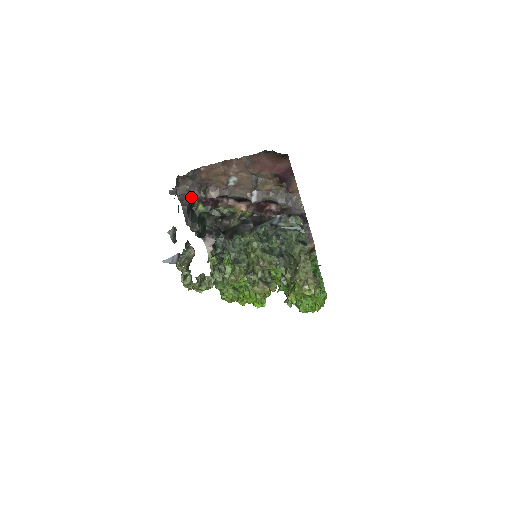
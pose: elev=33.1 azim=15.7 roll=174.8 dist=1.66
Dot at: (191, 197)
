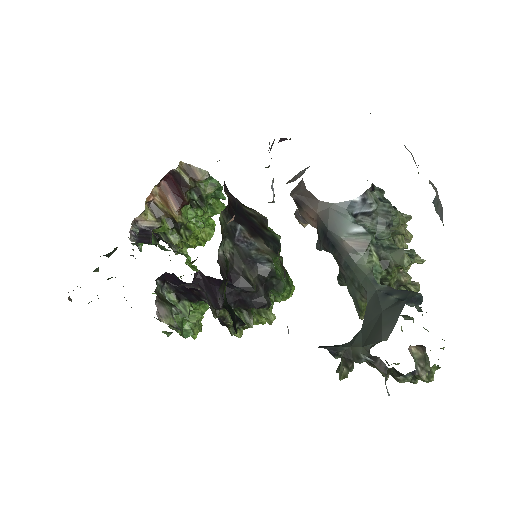
Dot at: occluded
